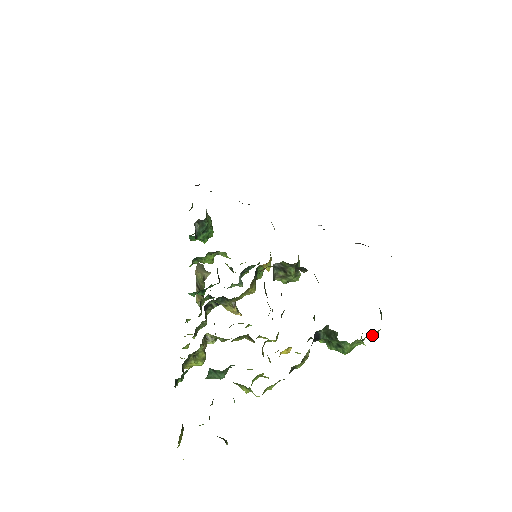
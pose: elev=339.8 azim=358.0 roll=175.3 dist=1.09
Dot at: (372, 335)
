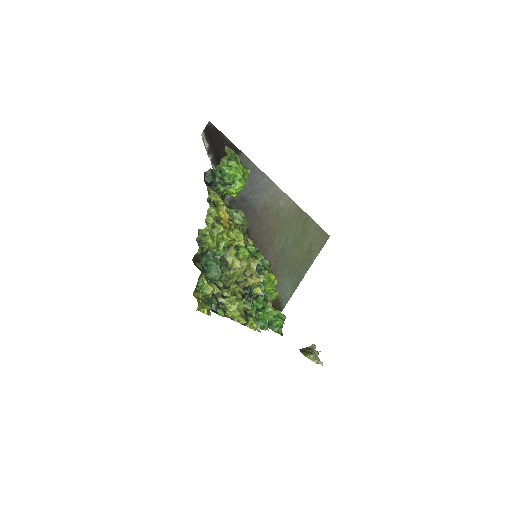
Dot at: (226, 151)
